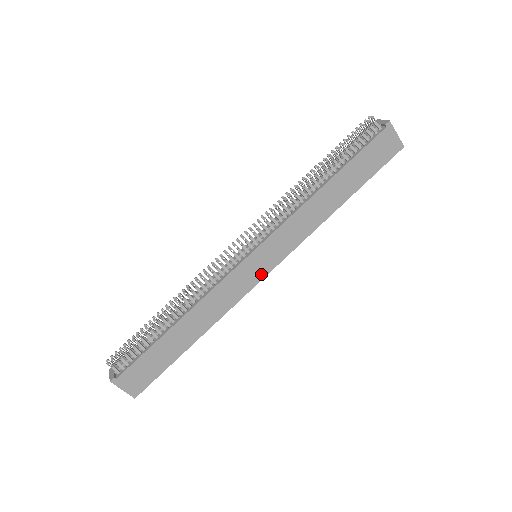
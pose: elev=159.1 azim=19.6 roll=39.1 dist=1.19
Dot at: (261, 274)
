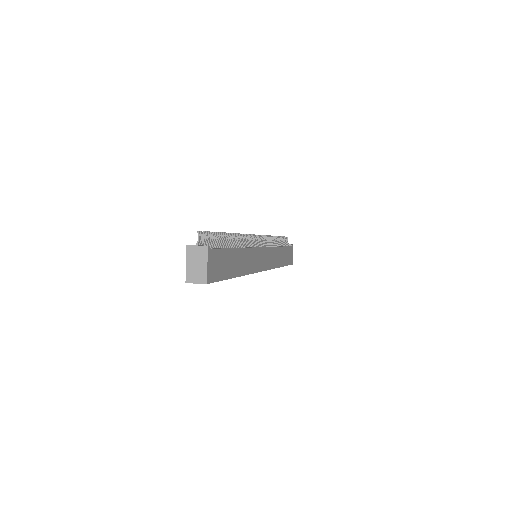
Dot at: (262, 267)
